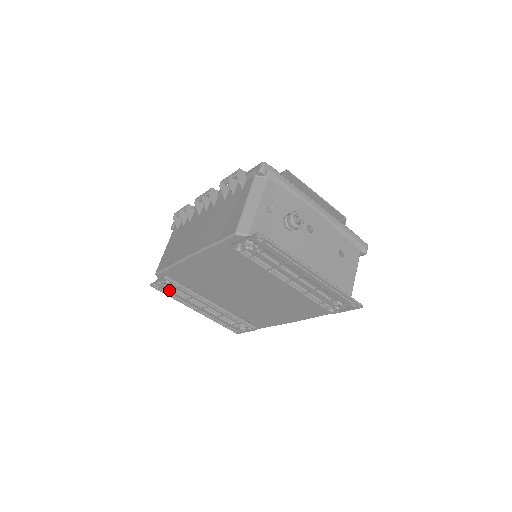
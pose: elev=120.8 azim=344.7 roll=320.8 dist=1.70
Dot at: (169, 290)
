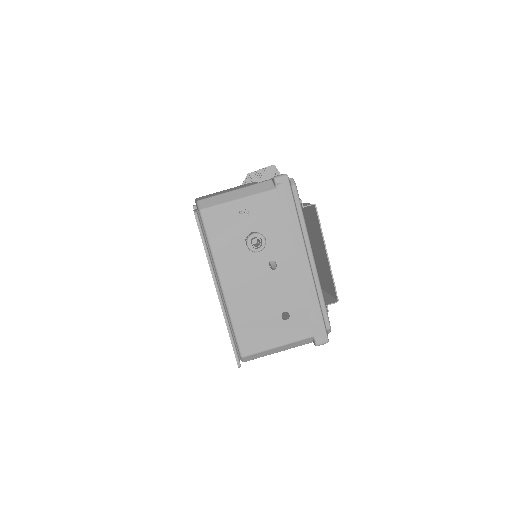
Dot at: occluded
